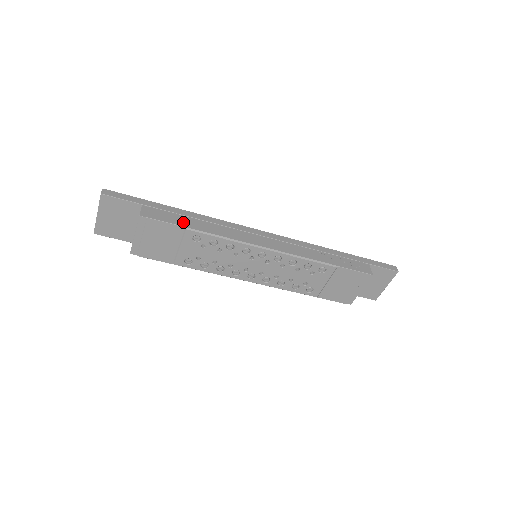
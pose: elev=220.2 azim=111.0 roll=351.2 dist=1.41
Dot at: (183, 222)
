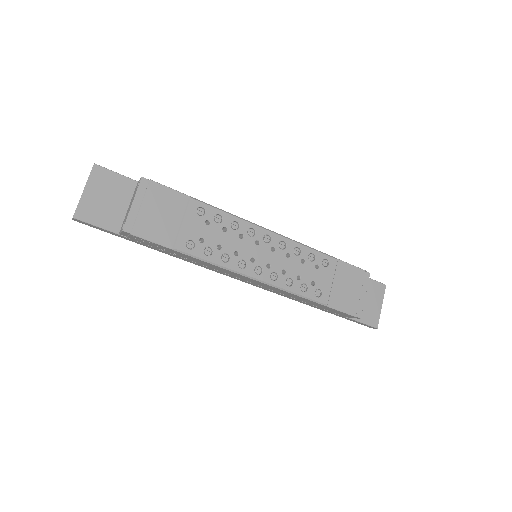
Dot at: occluded
